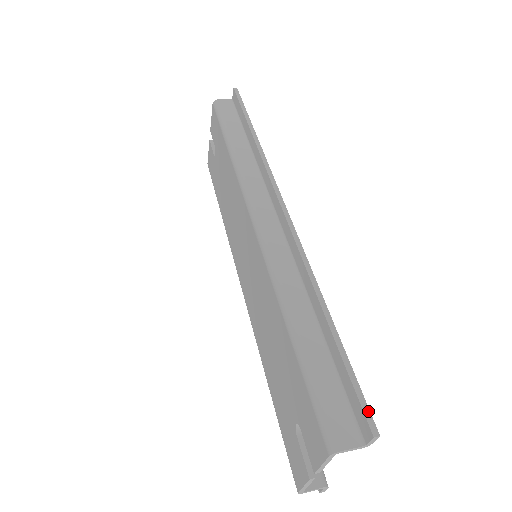
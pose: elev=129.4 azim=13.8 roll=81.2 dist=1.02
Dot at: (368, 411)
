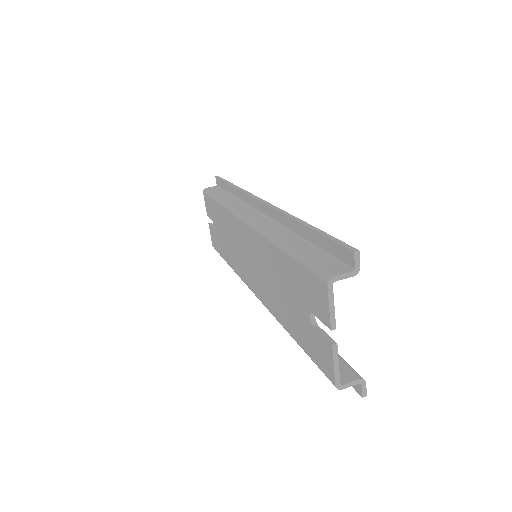
Dot at: (347, 245)
